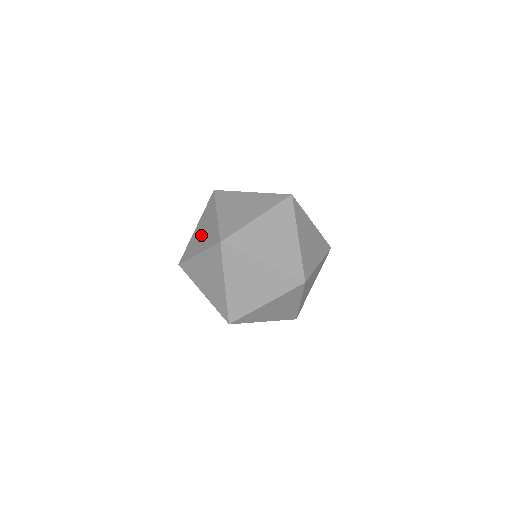
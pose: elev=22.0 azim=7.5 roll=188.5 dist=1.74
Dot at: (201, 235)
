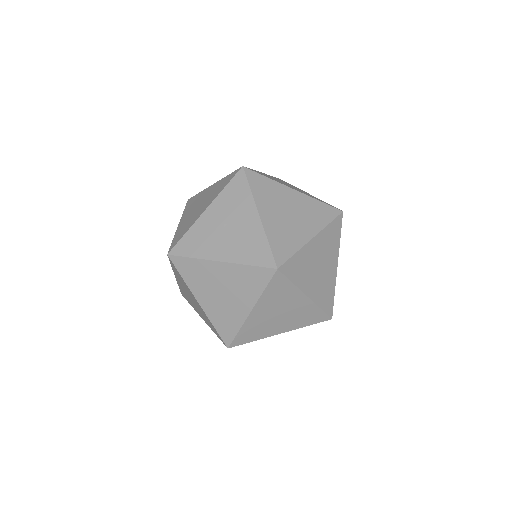
Dot at: (197, 208)
